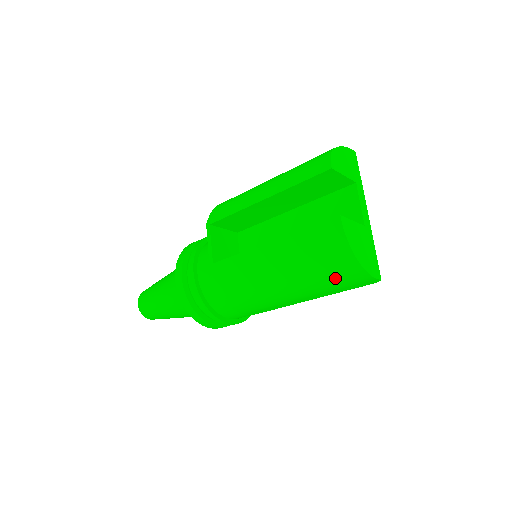
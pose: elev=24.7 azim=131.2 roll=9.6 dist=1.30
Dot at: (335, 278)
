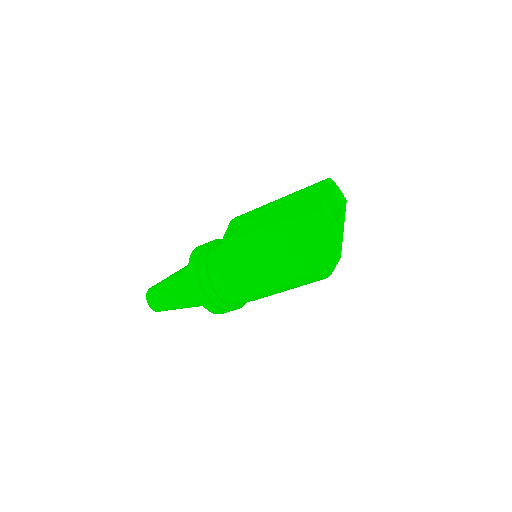
Dot at: (308, 243)
